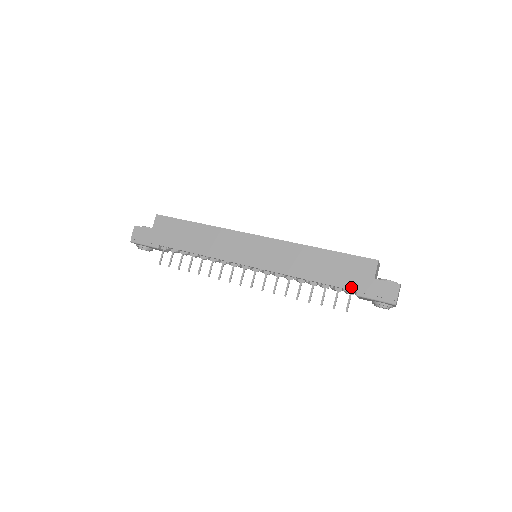
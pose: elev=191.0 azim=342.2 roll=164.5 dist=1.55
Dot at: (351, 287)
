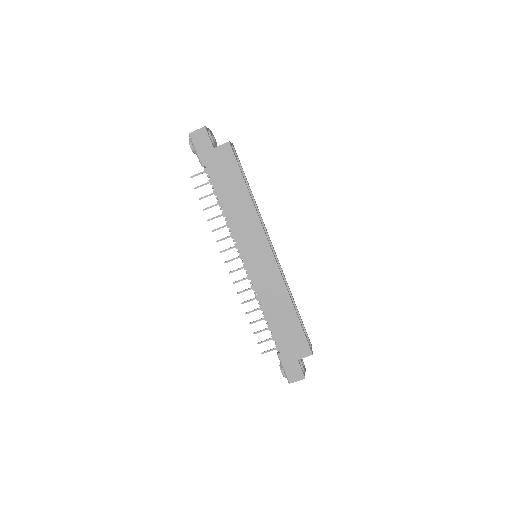
Dot at: (281, 348)
